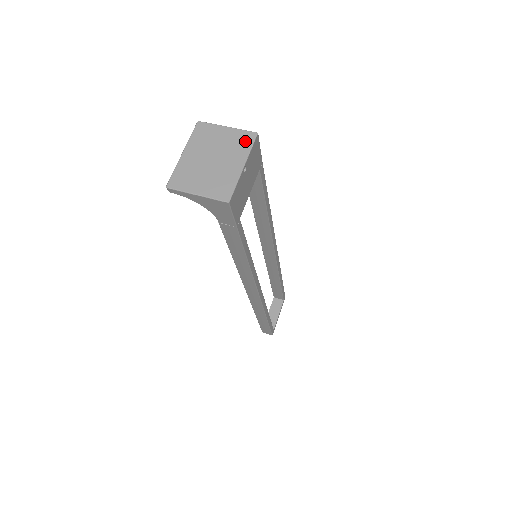
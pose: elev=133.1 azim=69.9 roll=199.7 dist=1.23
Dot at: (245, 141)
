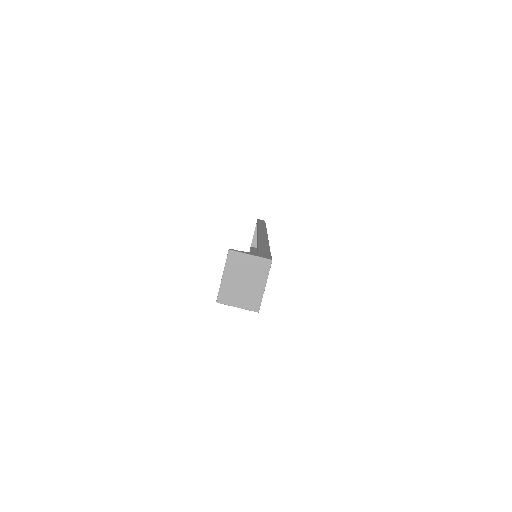
Dot at: (264, 267)
